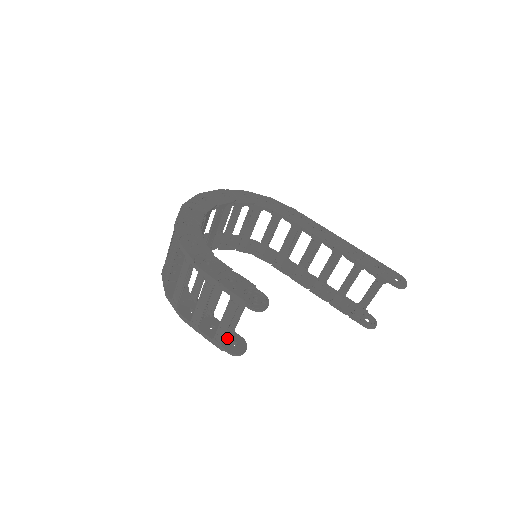
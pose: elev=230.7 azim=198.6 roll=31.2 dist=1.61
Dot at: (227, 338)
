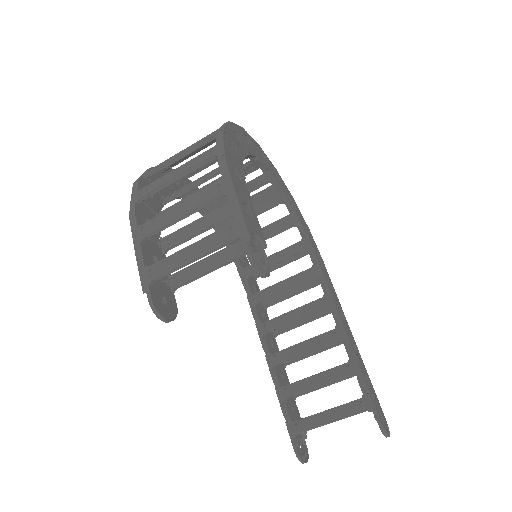
Dot at: (161, 286)
